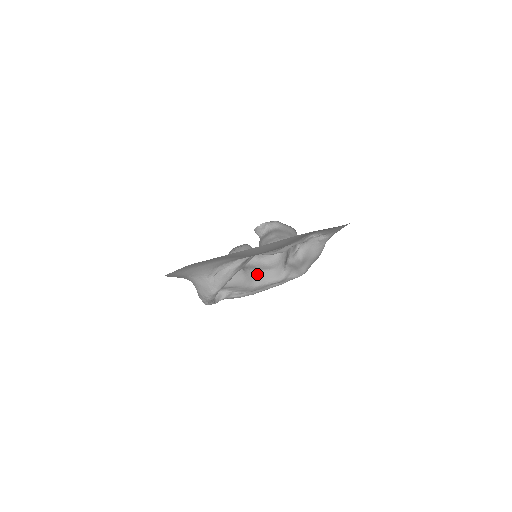
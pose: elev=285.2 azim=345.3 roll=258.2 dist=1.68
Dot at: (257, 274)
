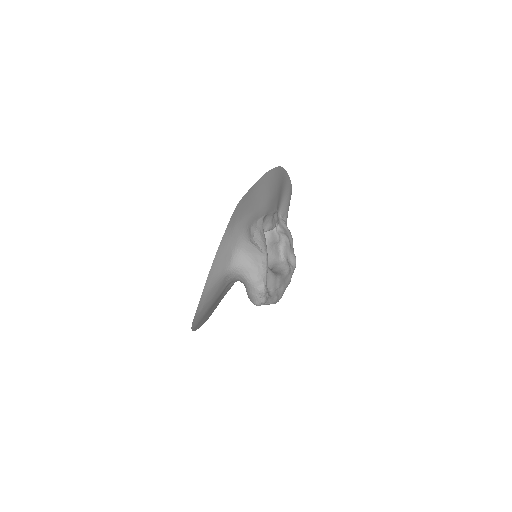
Dot at: occluded
